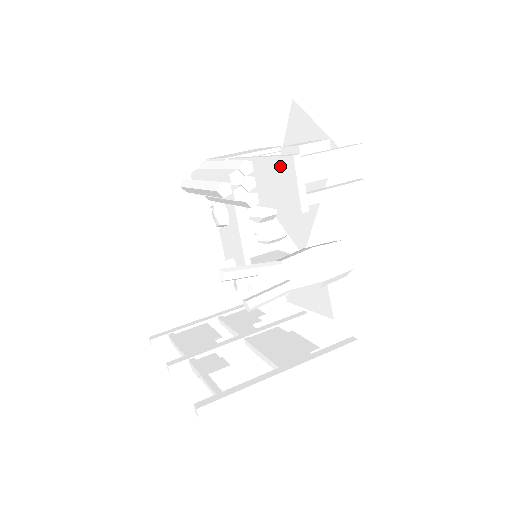
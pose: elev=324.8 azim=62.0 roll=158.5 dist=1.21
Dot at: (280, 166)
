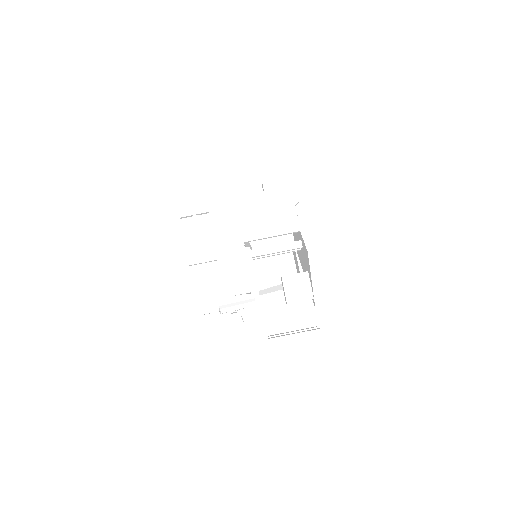
Dot at: occluded
